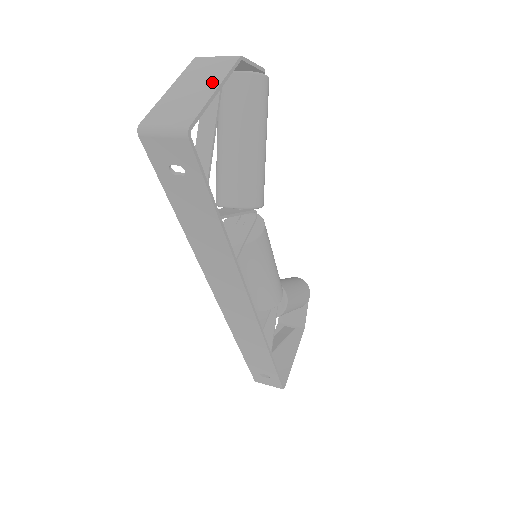
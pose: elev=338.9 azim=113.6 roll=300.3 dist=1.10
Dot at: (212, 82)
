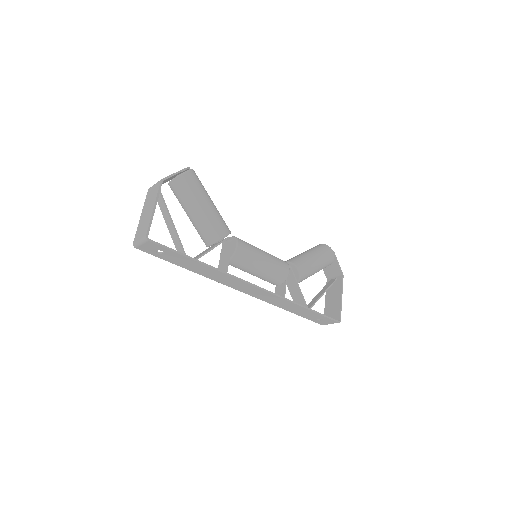
Dot at: (152, 204)
